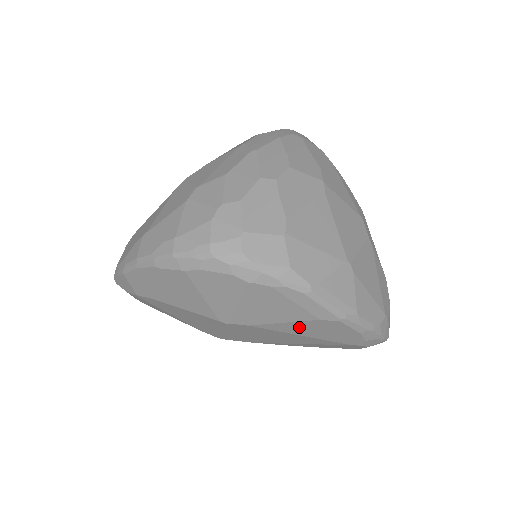
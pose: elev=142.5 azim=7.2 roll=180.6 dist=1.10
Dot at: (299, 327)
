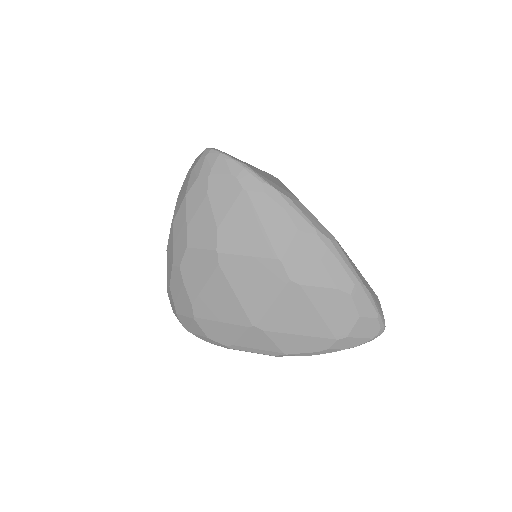
Dot at: occluded
